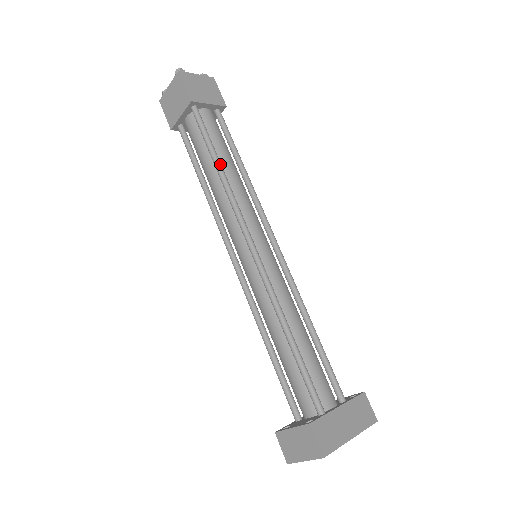
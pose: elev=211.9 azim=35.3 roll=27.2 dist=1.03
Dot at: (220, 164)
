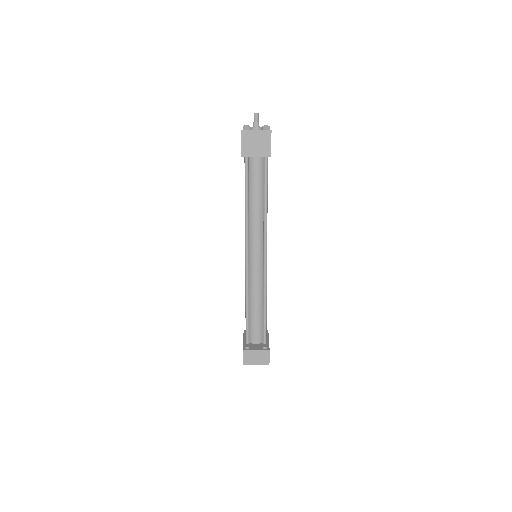
Dot at: occluded
